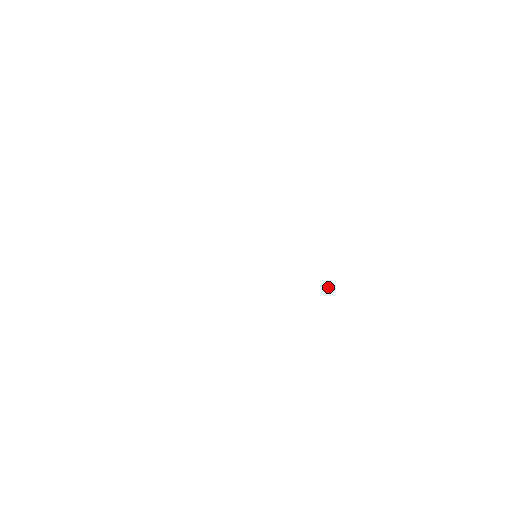
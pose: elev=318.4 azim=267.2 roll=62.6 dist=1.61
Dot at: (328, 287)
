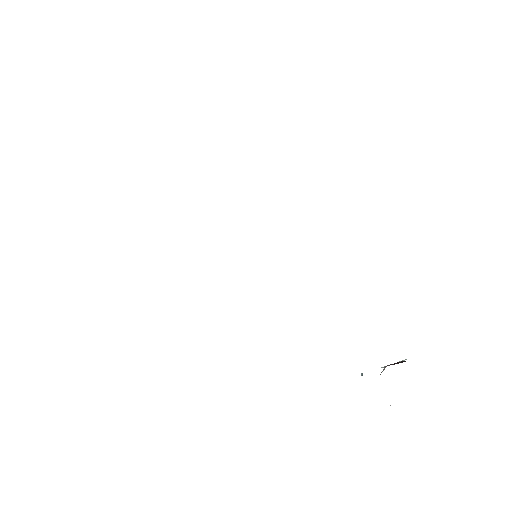
Dot at: (361, 374)
